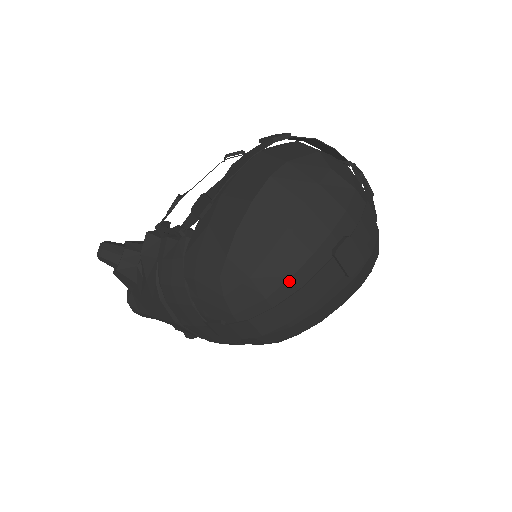
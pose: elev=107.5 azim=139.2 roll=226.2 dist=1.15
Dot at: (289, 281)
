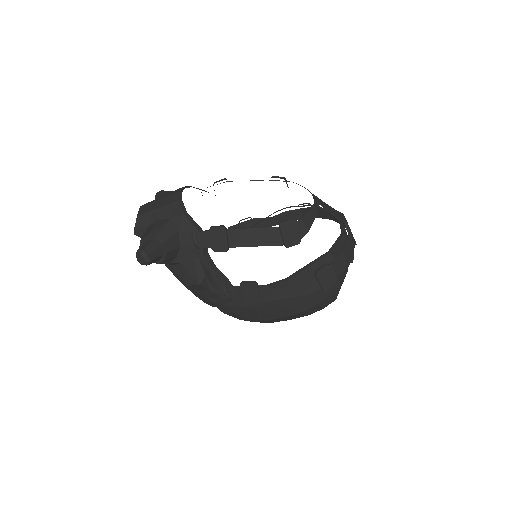
Dot at: occluded
